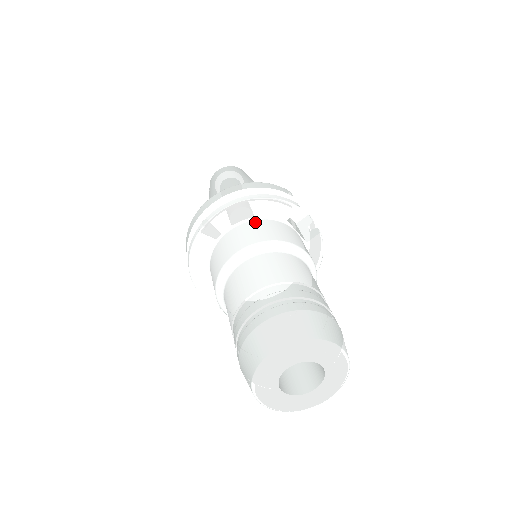
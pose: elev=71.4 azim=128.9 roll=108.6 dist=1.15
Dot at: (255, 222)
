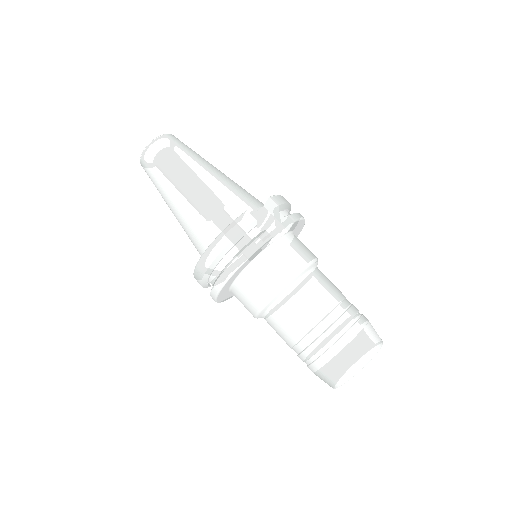
Dot at: (248, 272)
